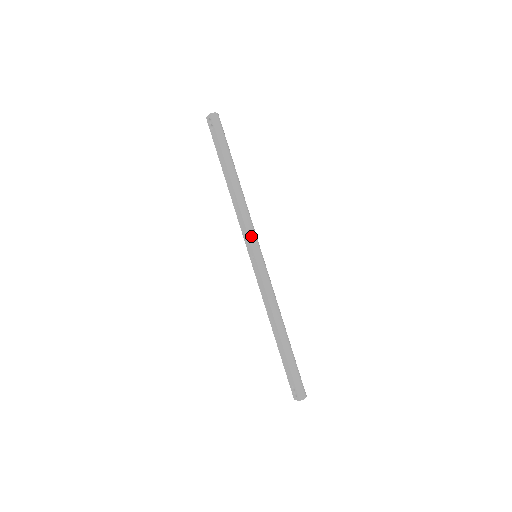
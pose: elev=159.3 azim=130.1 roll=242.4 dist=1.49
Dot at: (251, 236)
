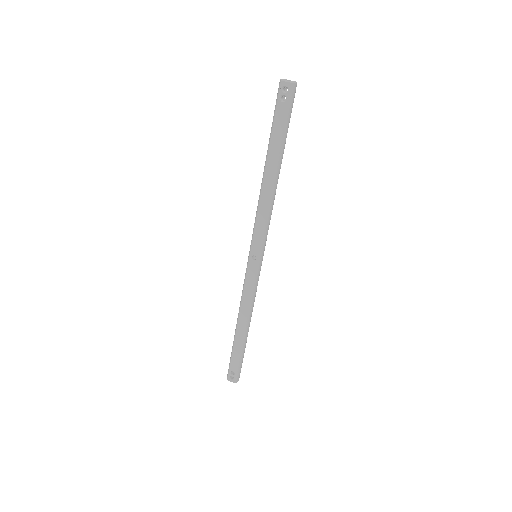
Dot at: (265, 239)
